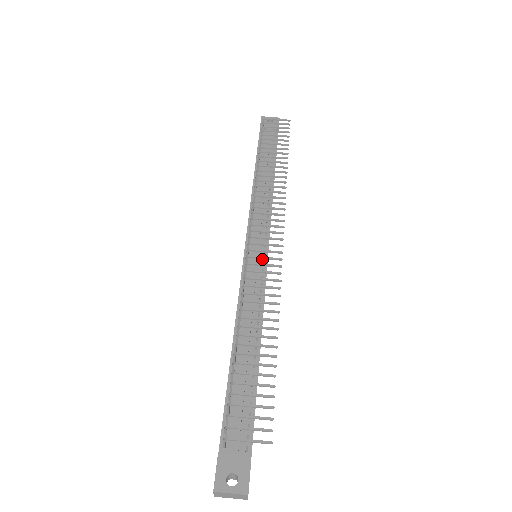
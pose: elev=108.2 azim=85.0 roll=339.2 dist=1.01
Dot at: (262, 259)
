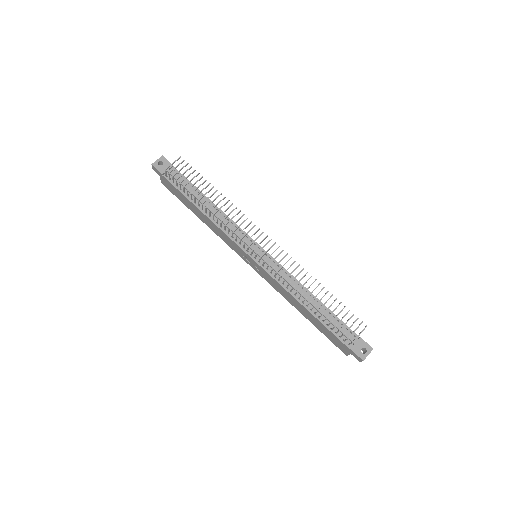
Dot at: (266, 256)
